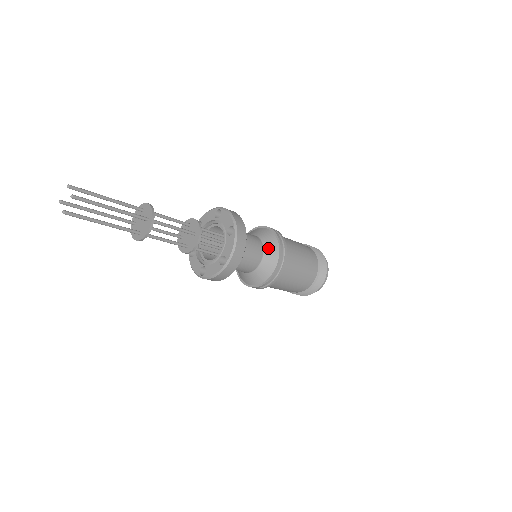
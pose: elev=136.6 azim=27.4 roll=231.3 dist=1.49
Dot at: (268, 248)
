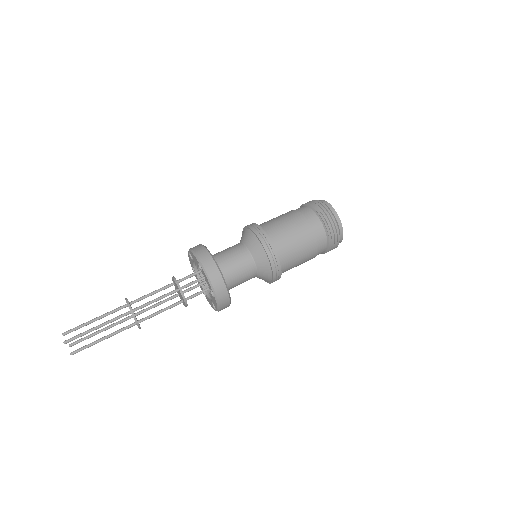
Dot at: (252, 248)
